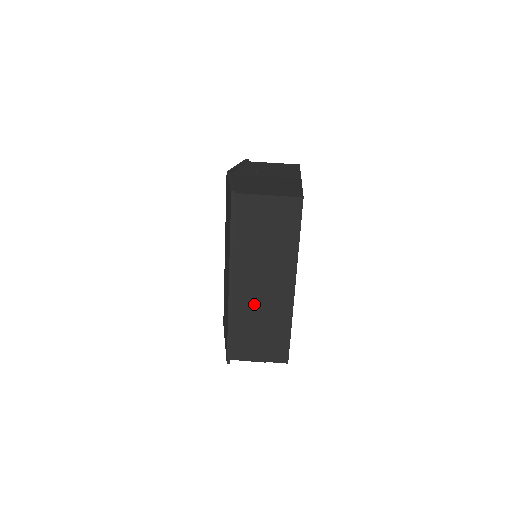
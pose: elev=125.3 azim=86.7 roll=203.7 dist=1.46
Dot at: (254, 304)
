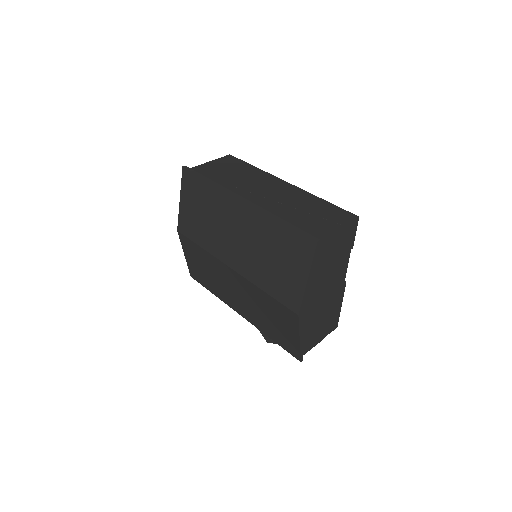
Dot at: (276, 203)
